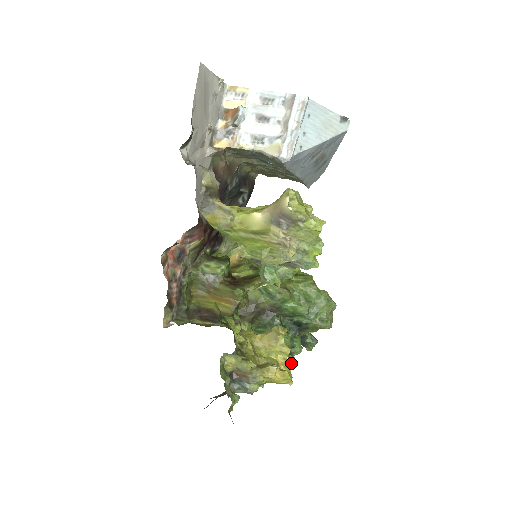
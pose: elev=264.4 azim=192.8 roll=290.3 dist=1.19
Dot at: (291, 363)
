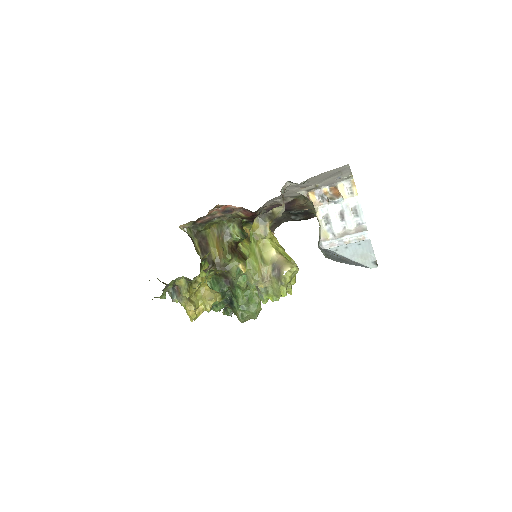
Dot at: occluded
